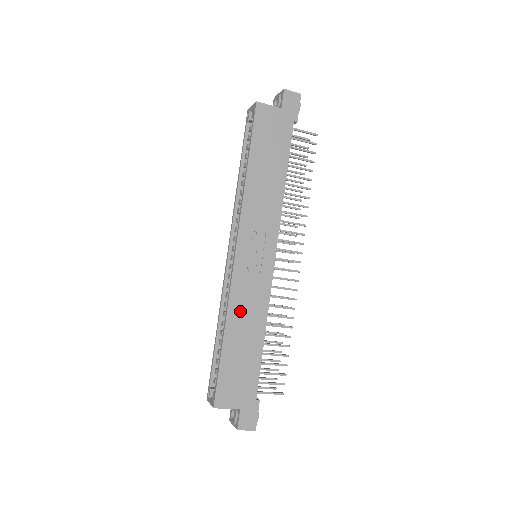
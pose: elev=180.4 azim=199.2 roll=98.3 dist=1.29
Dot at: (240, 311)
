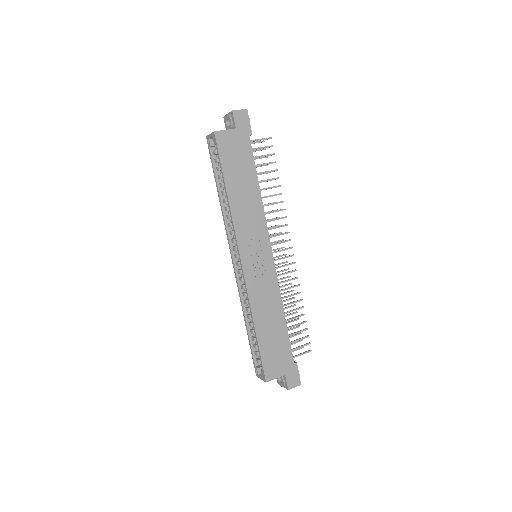
Dot at: (260, 305)
